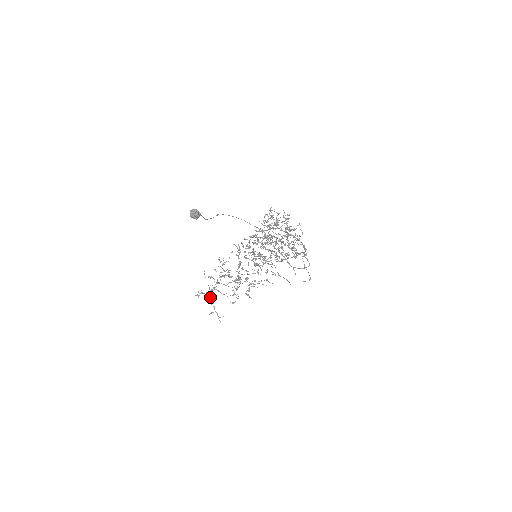
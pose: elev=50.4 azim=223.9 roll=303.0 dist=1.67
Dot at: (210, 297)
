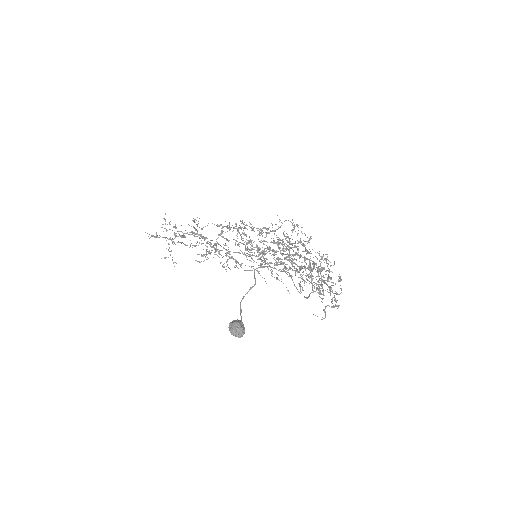
Dot at: (166, 240)
